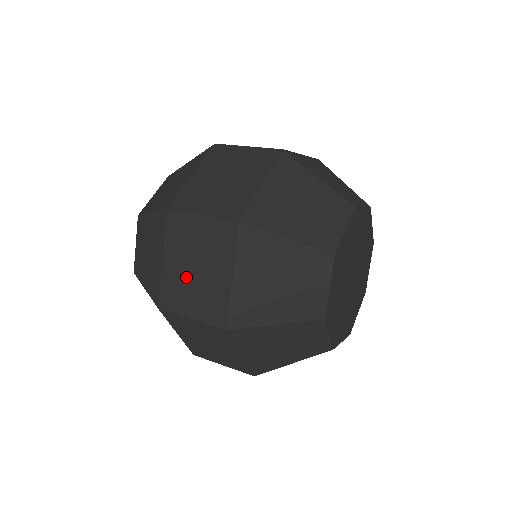
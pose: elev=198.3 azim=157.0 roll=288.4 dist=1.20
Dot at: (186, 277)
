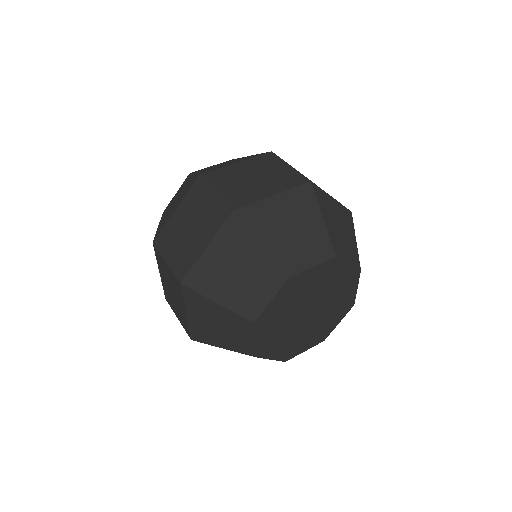
Dot at: (170, 293)
